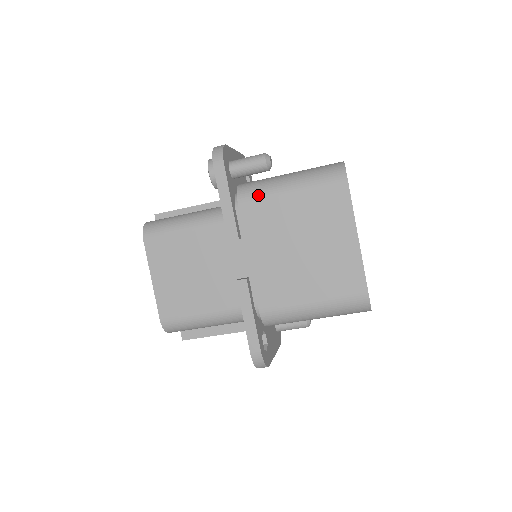
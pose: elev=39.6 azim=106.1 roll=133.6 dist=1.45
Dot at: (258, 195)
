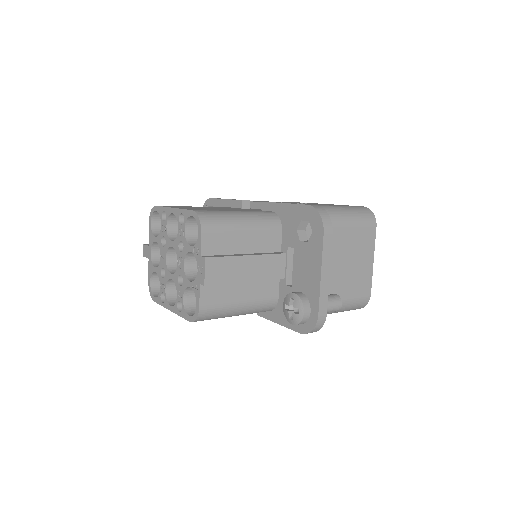
Dot at: occluded
